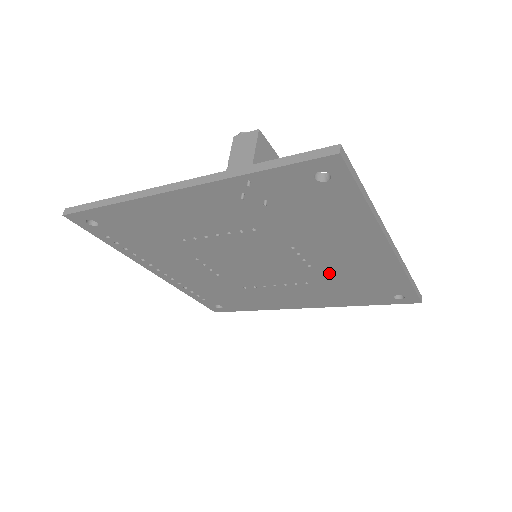
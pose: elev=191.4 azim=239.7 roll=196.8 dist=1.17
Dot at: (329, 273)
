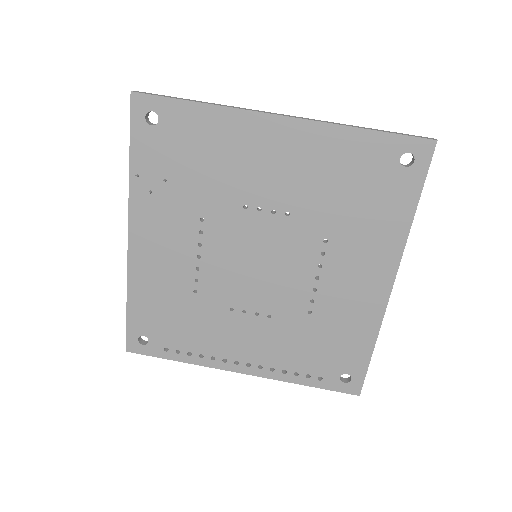
Dot at: (312, 204)
